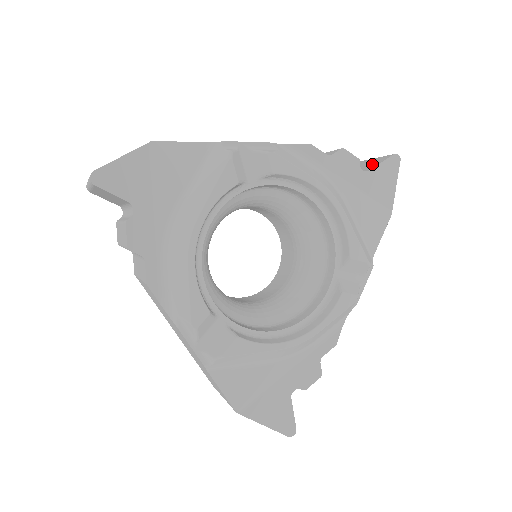
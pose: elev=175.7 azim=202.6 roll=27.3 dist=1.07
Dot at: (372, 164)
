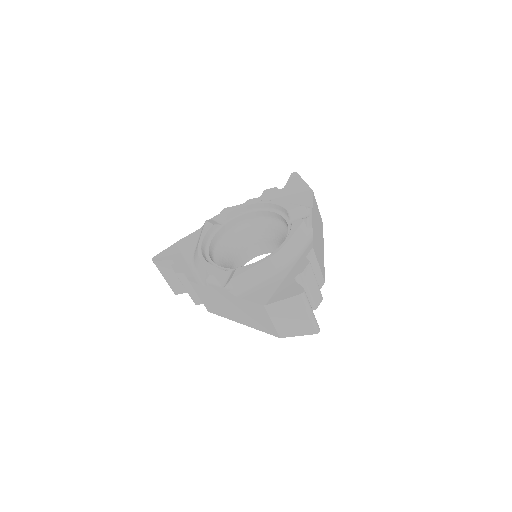
Dot at: occluded
